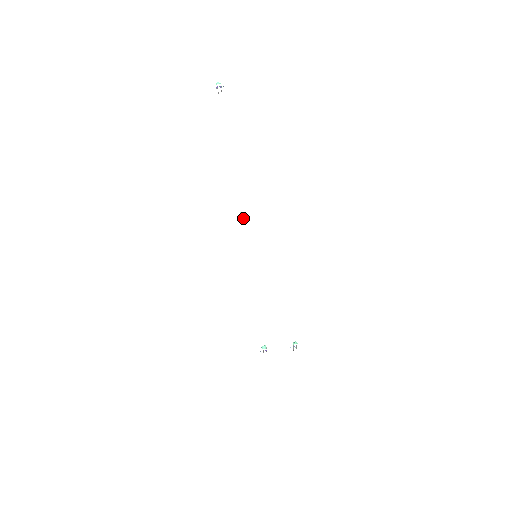
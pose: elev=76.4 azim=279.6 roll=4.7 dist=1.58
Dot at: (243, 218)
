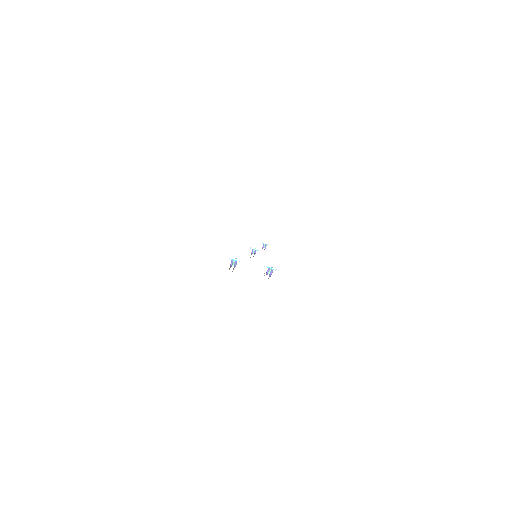
Dot at: (254, 253)
